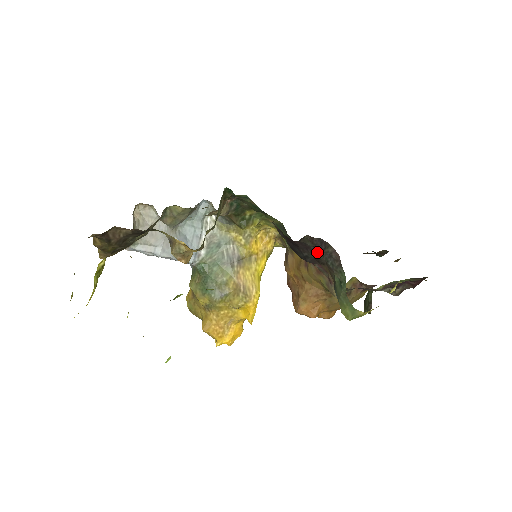
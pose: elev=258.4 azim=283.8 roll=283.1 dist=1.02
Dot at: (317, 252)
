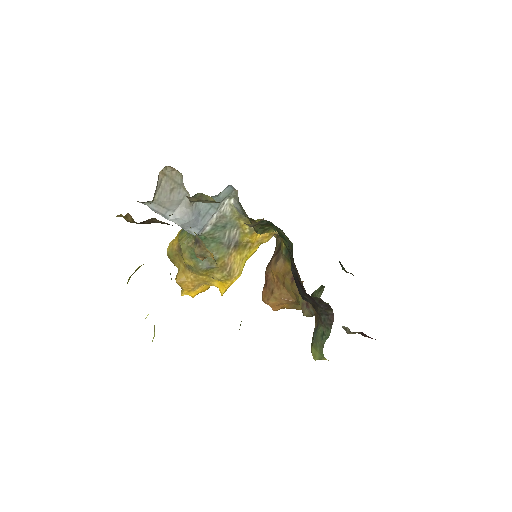
Dot at: (318, 306)
